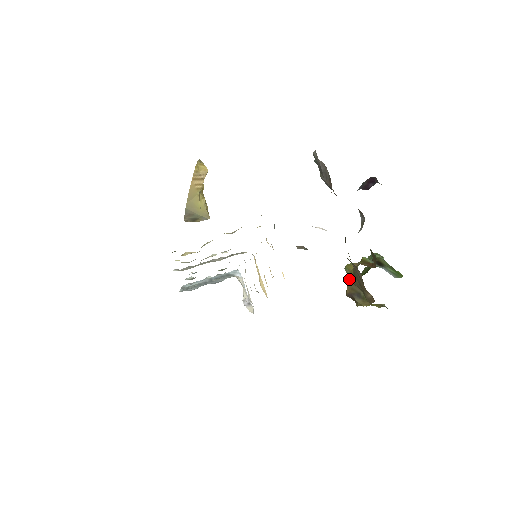
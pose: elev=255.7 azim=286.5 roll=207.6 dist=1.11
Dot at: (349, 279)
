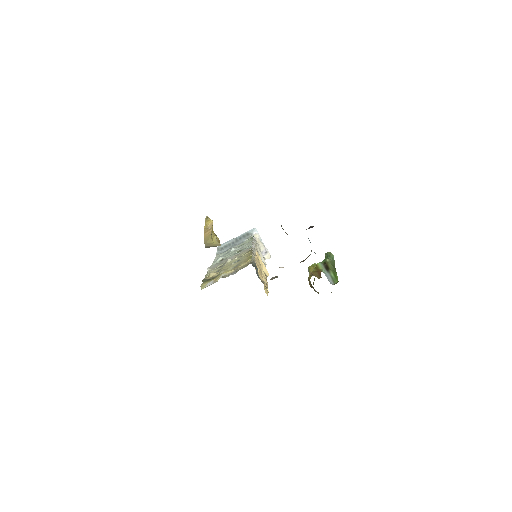
Dot at: (309, 280)
